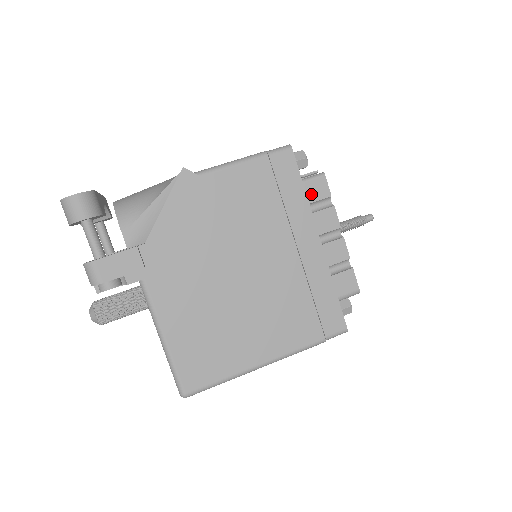
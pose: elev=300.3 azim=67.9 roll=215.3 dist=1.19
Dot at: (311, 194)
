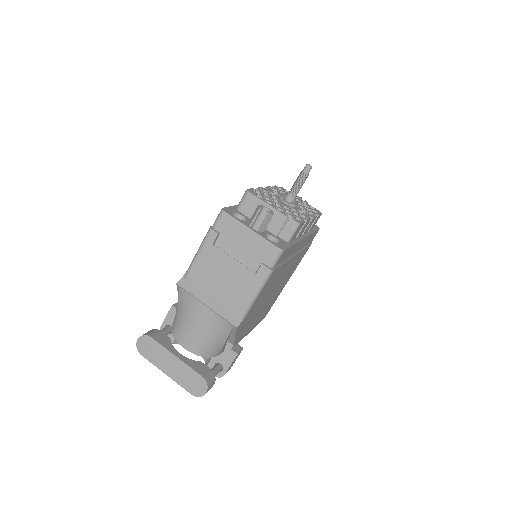
Dot at: (295, 236)
